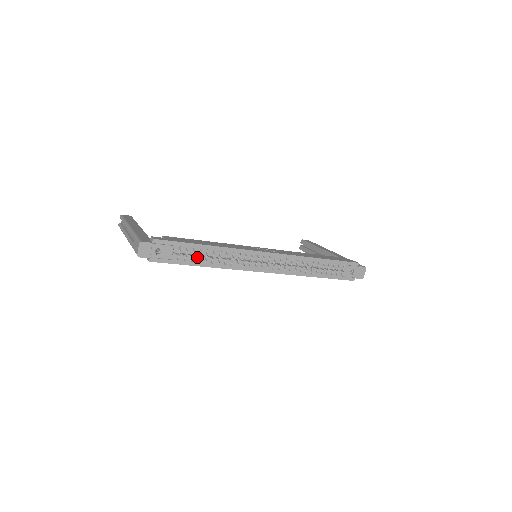
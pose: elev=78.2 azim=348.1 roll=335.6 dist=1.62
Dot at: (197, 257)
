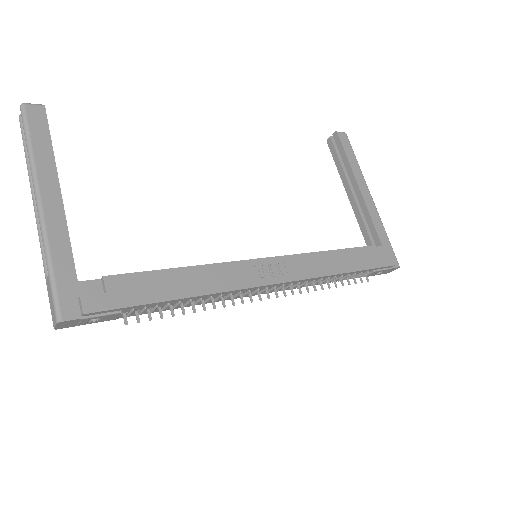
Dot at: (160, 307)
